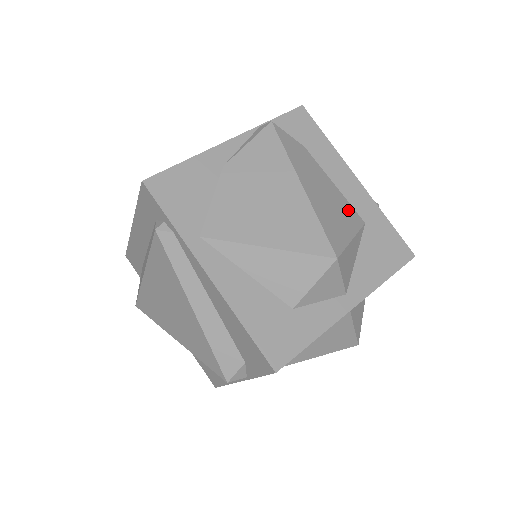
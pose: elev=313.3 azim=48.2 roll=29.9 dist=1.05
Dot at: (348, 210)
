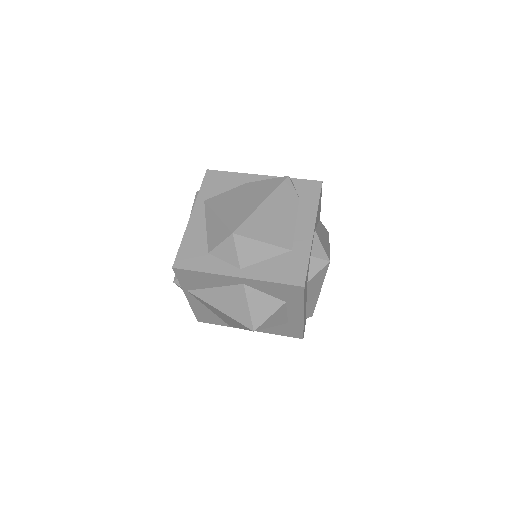
Dot at: (286, 236)
